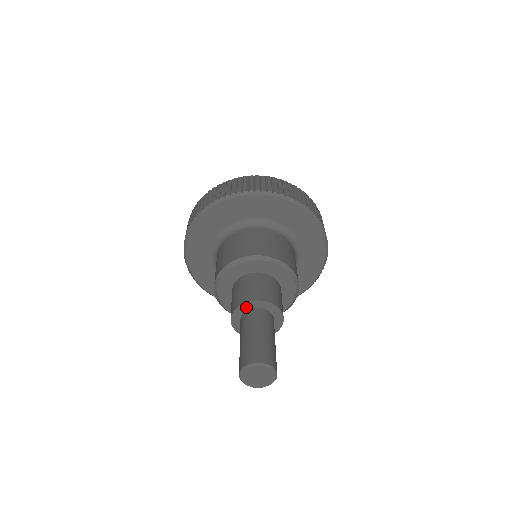
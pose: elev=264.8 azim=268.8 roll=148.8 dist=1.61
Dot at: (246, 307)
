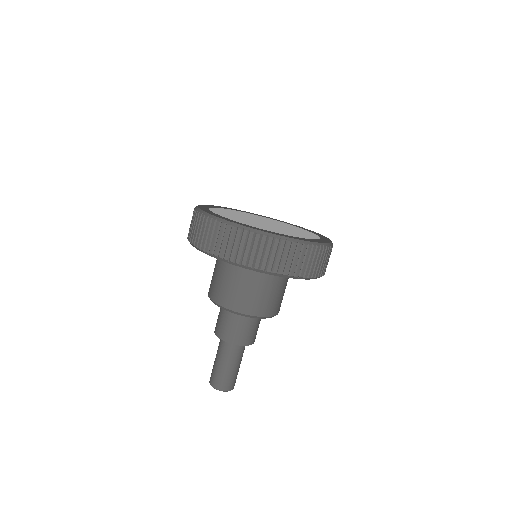
Dot at: (227, 340)
